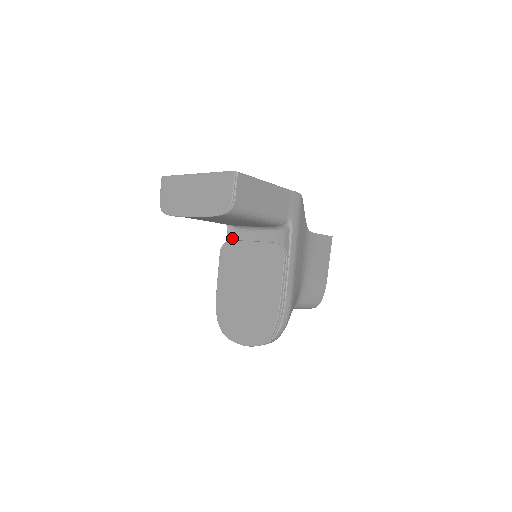
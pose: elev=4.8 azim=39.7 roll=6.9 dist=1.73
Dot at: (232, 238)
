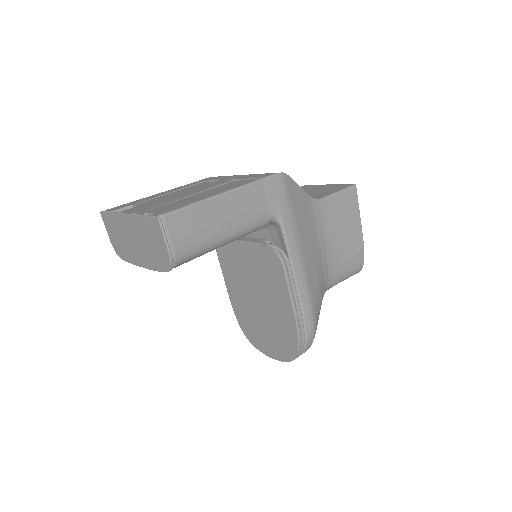
Dot at: occluded
